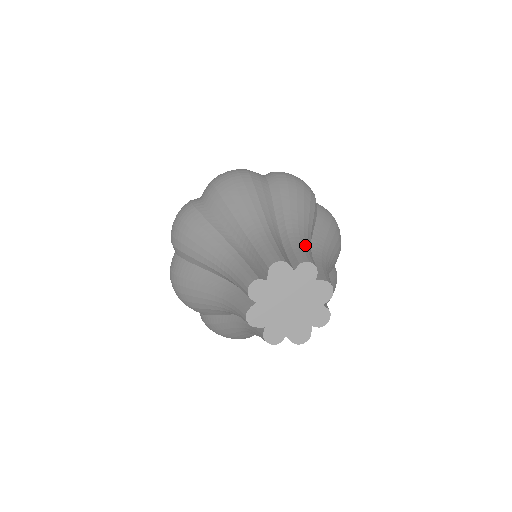
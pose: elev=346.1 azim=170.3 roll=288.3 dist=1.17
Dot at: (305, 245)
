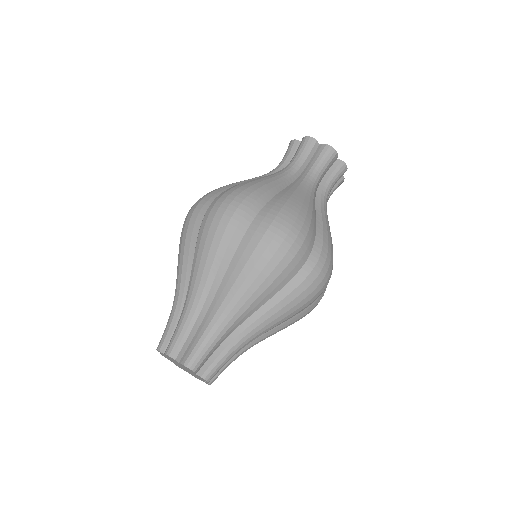
Dot at: (230, 357)
